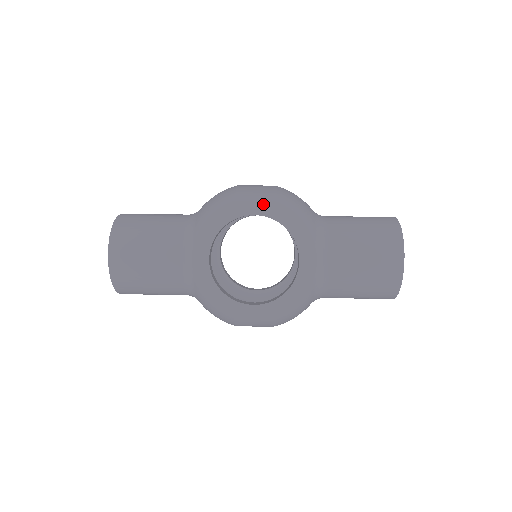
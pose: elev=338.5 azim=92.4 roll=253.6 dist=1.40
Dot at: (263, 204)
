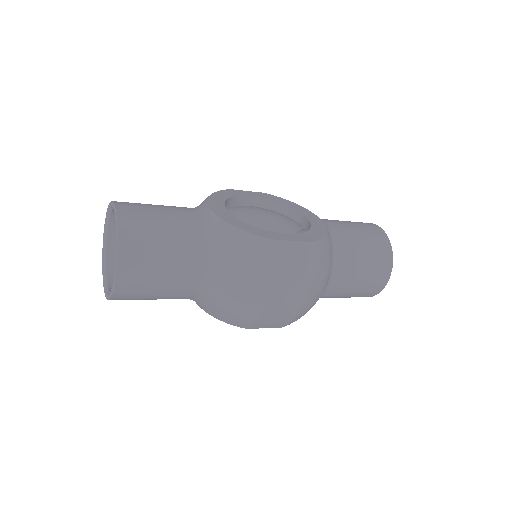
Dot at: (255, 193)
